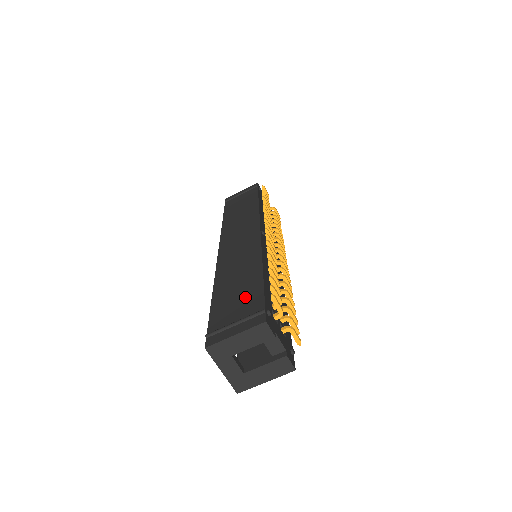
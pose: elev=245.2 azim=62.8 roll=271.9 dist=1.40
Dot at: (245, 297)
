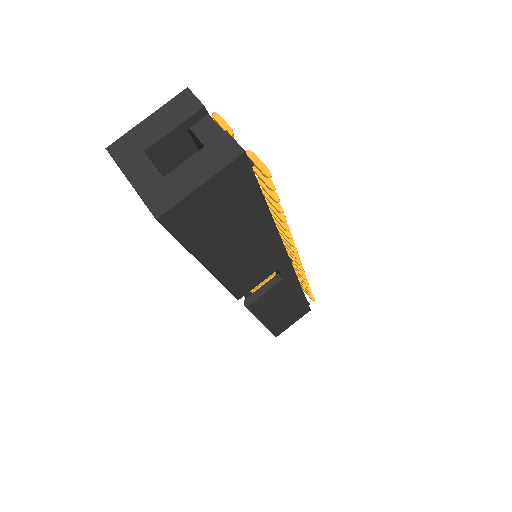
Dot at: occluded
